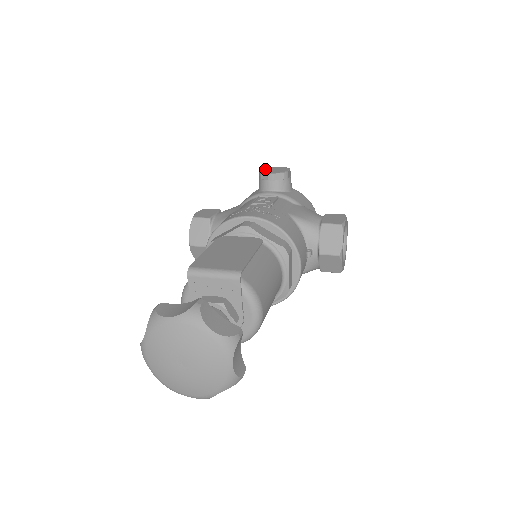
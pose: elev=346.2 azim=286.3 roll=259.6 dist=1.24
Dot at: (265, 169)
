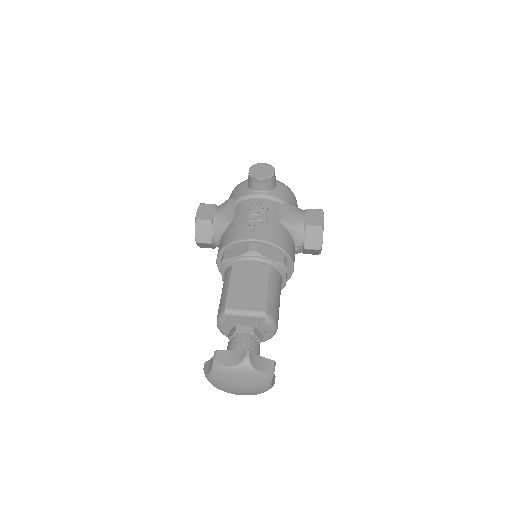
Dot at: (253, 170)
